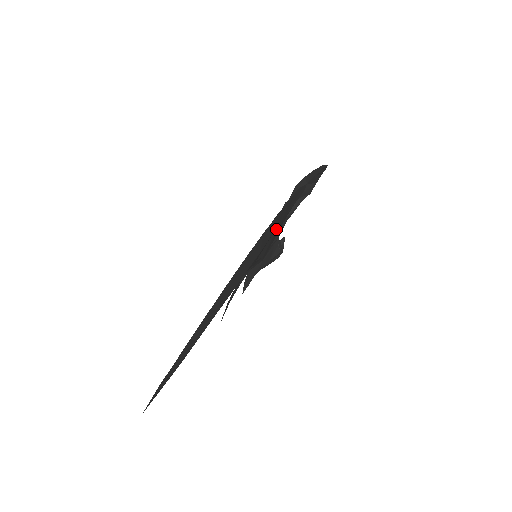
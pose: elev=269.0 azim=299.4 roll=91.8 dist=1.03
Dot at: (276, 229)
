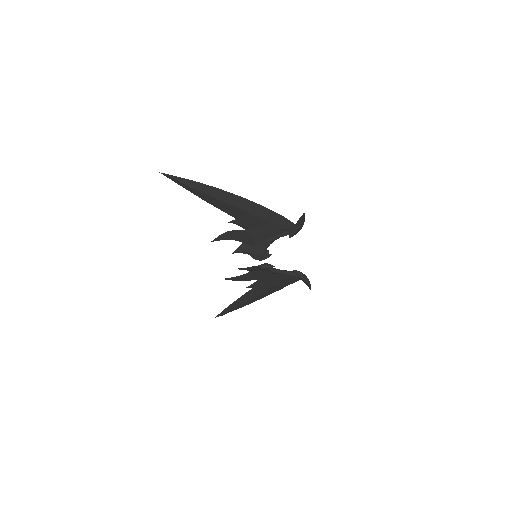
Dot at: (267, 227)
